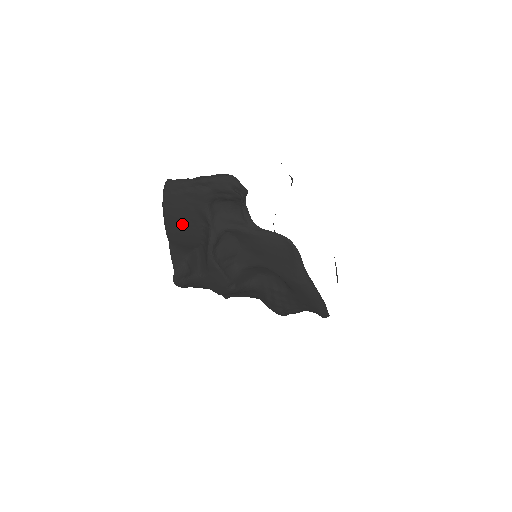
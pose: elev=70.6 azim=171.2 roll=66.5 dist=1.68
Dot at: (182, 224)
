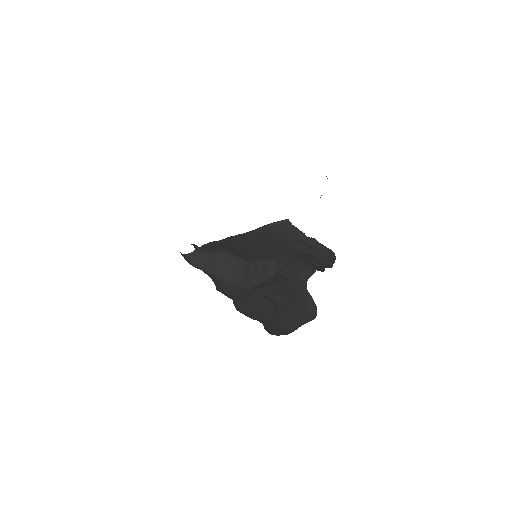
Dot at: (255, 248)
